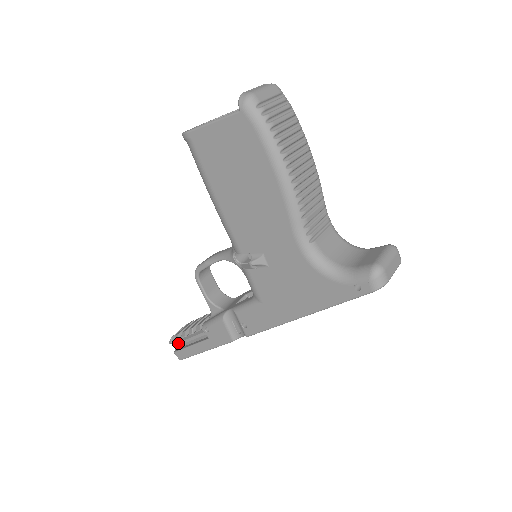
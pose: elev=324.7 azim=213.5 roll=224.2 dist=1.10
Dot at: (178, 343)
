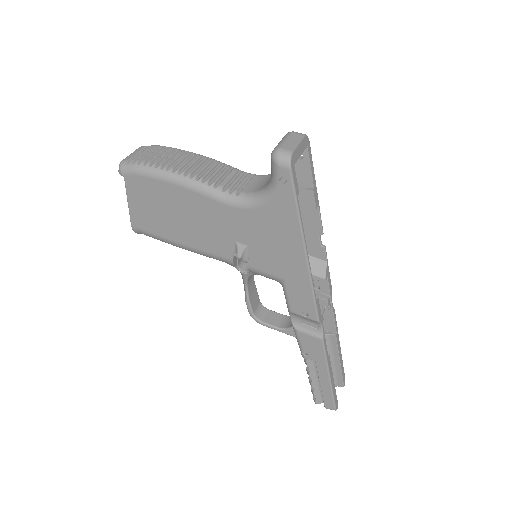
Dot at: (321, 397)
